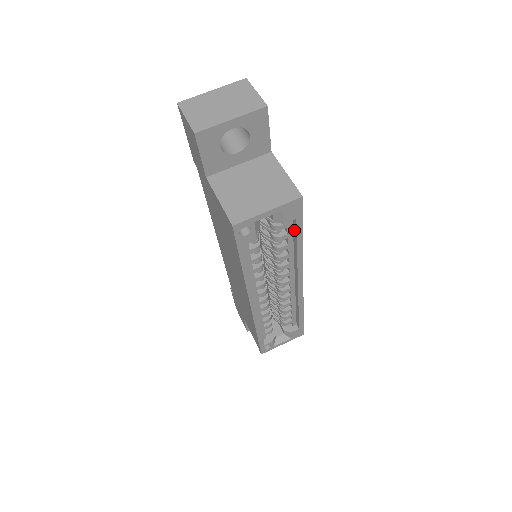
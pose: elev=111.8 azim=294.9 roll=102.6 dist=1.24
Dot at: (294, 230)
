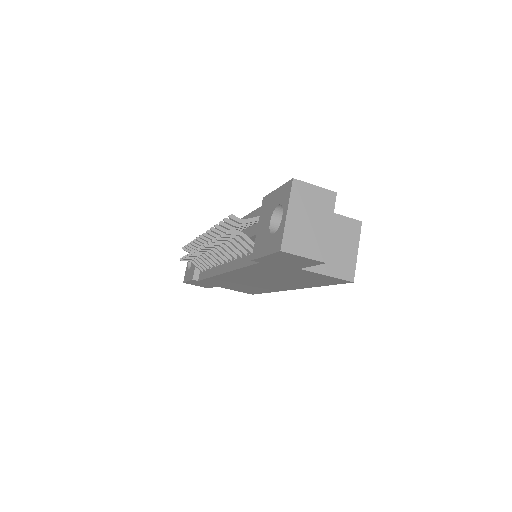
Dot at: occluded
